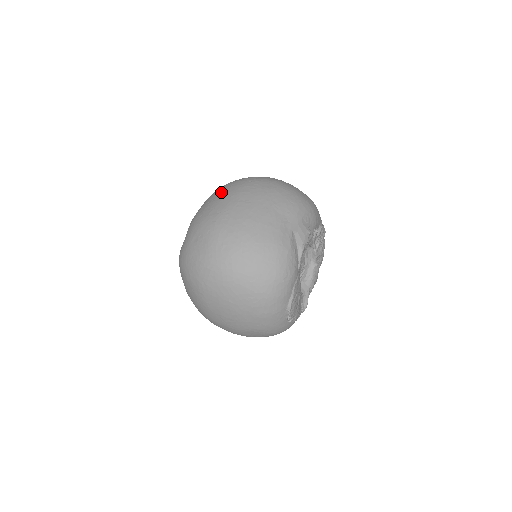
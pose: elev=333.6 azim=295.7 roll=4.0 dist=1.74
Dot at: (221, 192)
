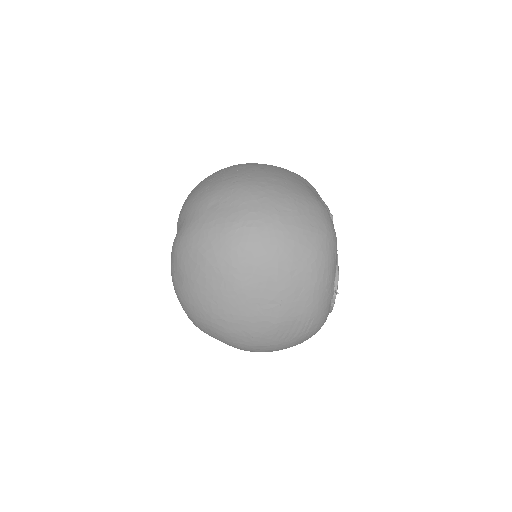
Dot at: (219, 171)
